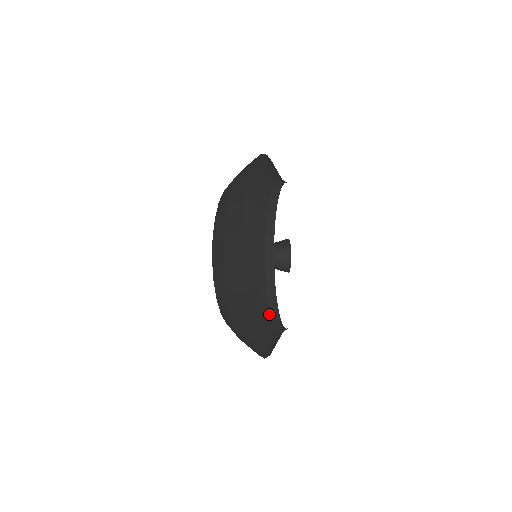
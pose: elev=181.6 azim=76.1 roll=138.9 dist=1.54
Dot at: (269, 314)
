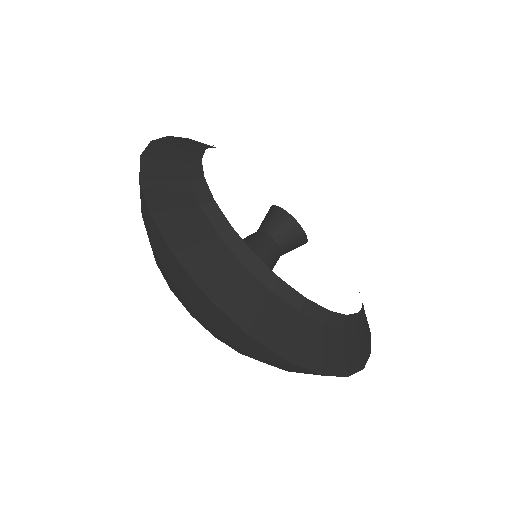
Dot at: (187, 174)
